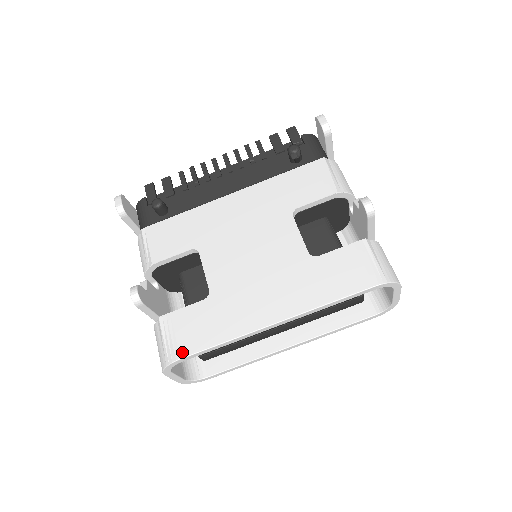
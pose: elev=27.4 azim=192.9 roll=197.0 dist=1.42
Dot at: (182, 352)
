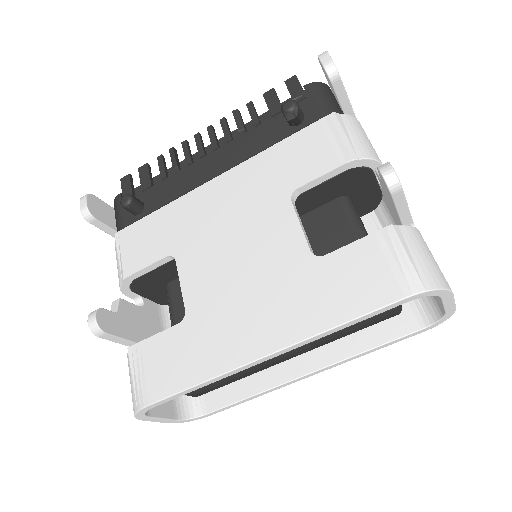
Dot at: (151, 396)
